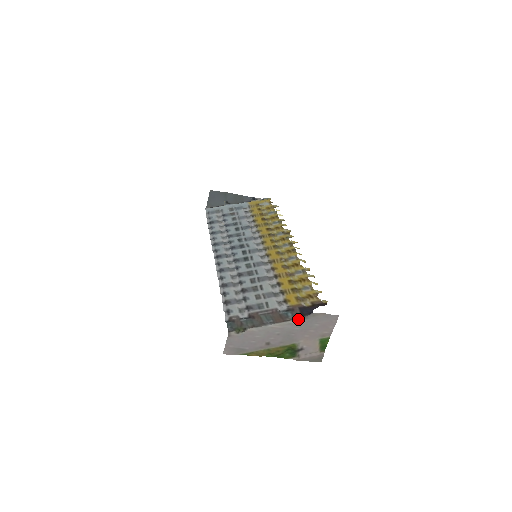
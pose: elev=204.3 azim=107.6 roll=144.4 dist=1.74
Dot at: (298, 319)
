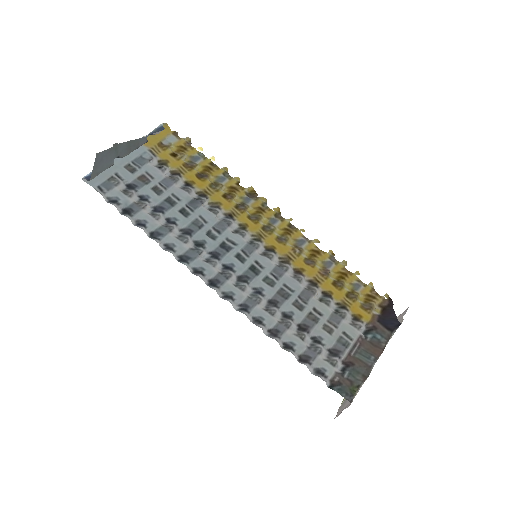
Dot at: (390, 338)
